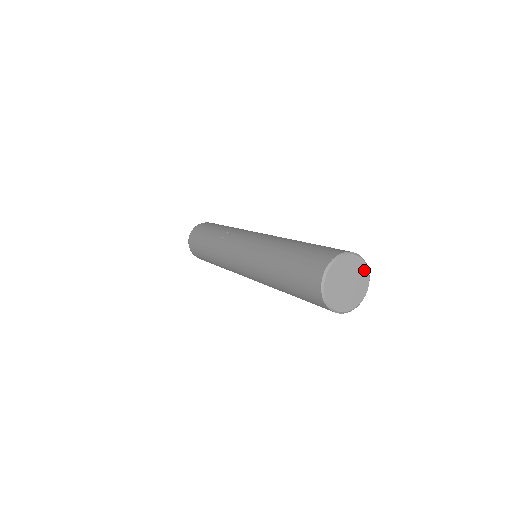
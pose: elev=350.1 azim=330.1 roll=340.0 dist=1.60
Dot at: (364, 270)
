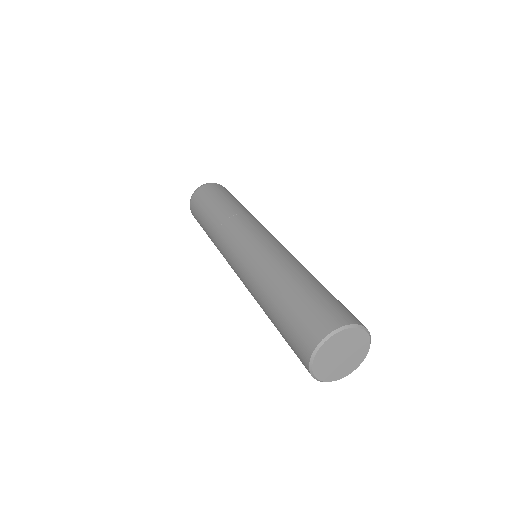
Dot at: (350, 332)
